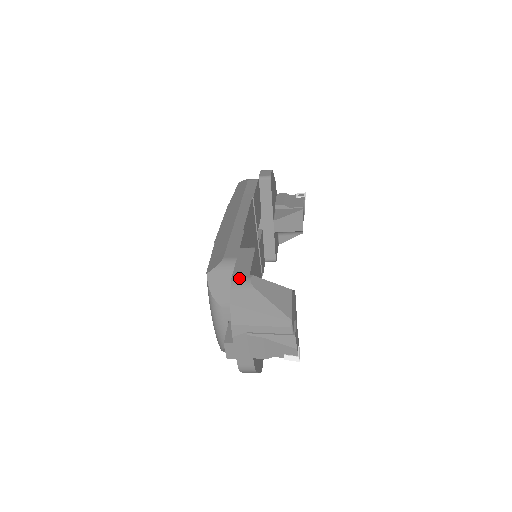
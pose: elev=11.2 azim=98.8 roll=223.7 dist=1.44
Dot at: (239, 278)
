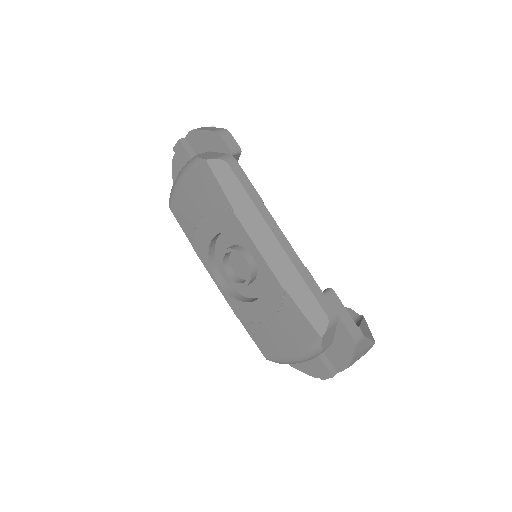
Dot at: (356, 335)
